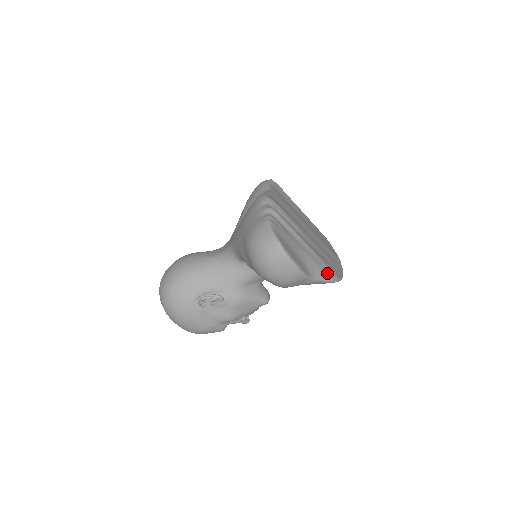
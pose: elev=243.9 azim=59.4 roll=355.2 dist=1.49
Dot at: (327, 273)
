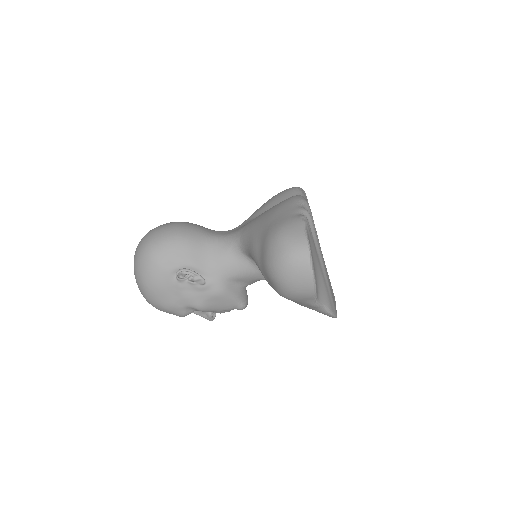
Dot at: (330, 303)
